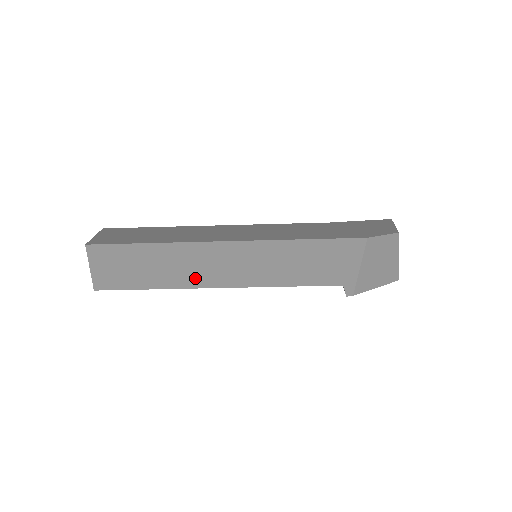
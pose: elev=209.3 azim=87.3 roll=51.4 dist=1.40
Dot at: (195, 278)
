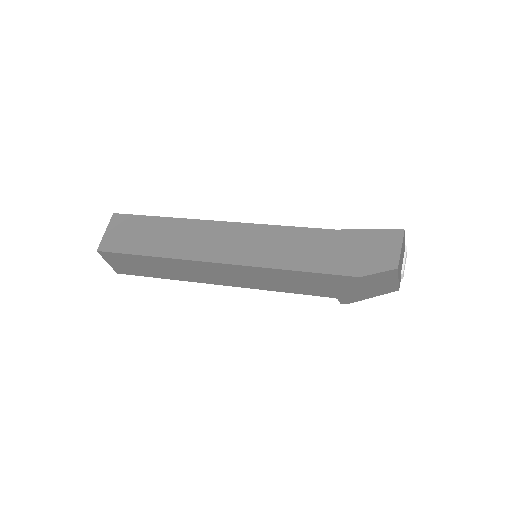
Dot at: (198, 278)
